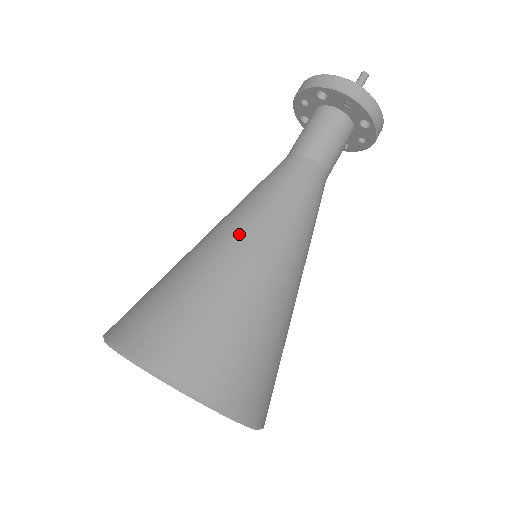
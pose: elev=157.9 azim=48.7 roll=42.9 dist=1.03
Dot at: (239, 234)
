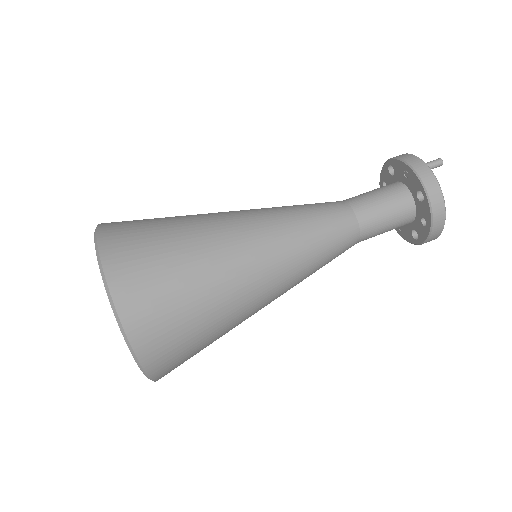
Dot at: occluded
